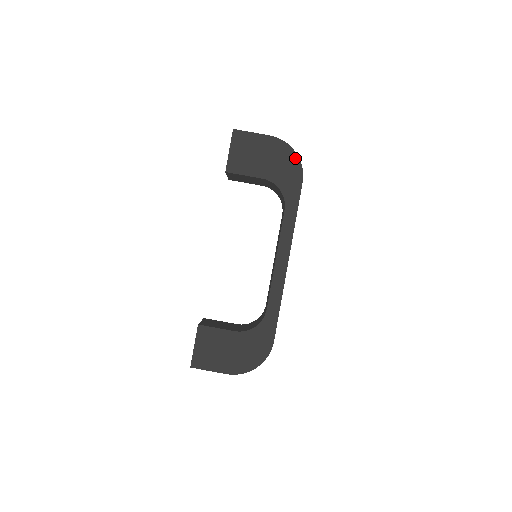
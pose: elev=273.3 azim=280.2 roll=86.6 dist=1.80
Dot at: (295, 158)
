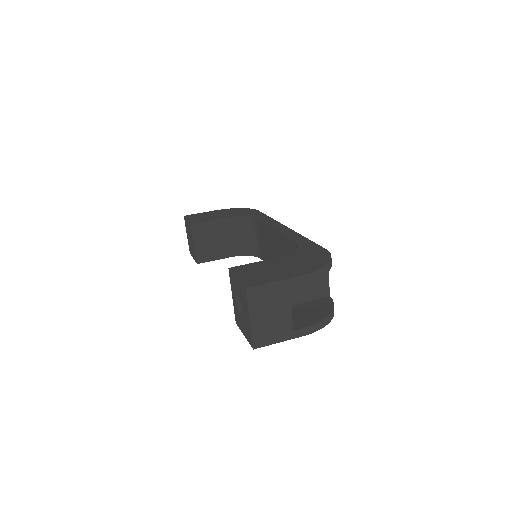
Dot at: (243, 209)
